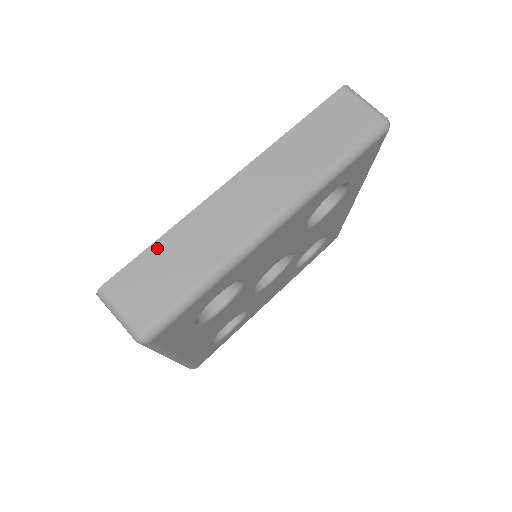
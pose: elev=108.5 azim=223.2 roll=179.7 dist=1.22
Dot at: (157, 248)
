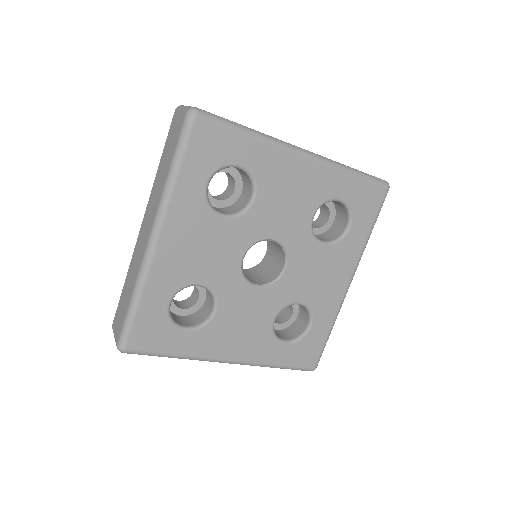
Dot at: occluded
